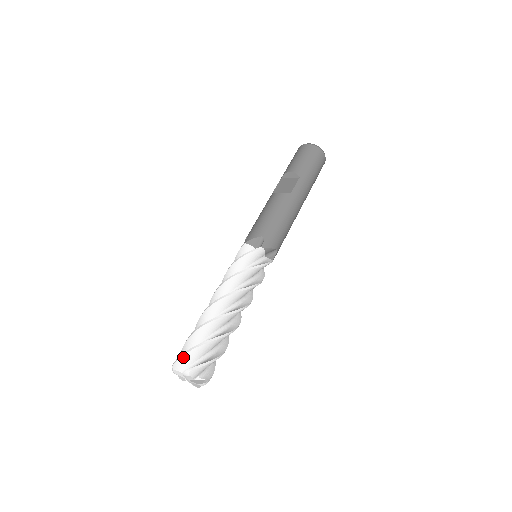
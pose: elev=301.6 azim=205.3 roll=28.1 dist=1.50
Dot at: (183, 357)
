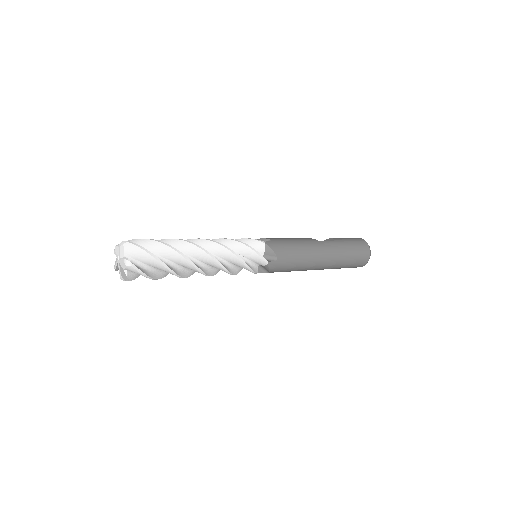
Dot at: (132, 240)
